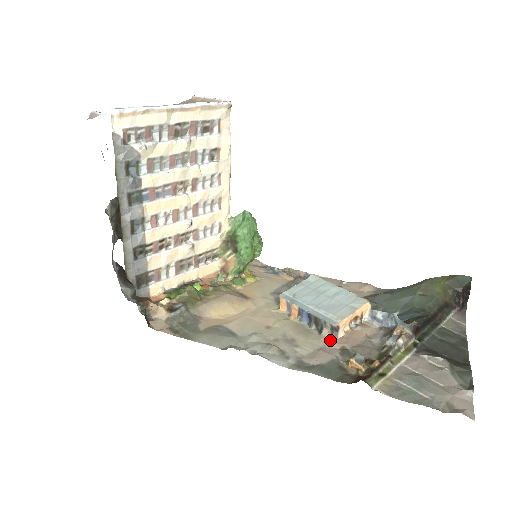
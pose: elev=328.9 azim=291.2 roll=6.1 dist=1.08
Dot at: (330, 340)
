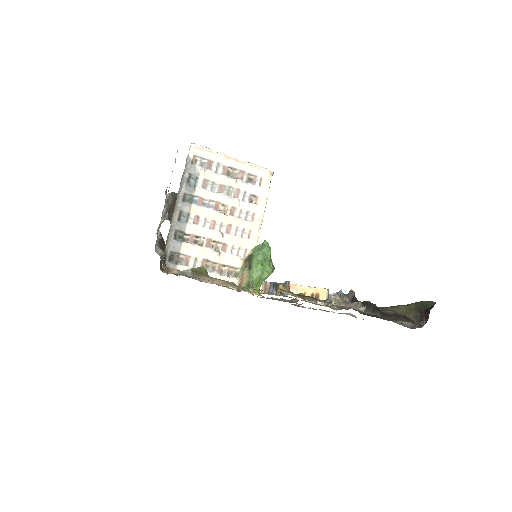
Dot at: occluded
